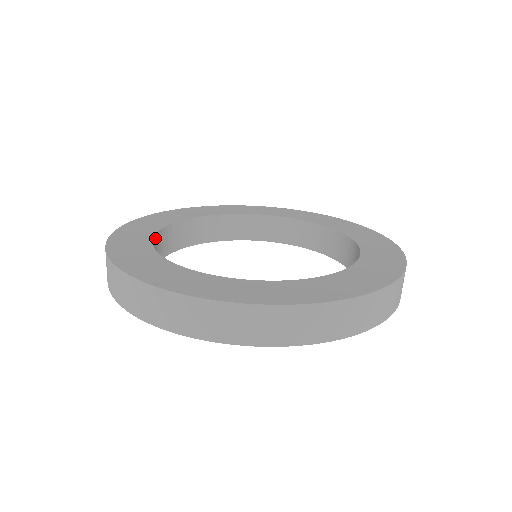
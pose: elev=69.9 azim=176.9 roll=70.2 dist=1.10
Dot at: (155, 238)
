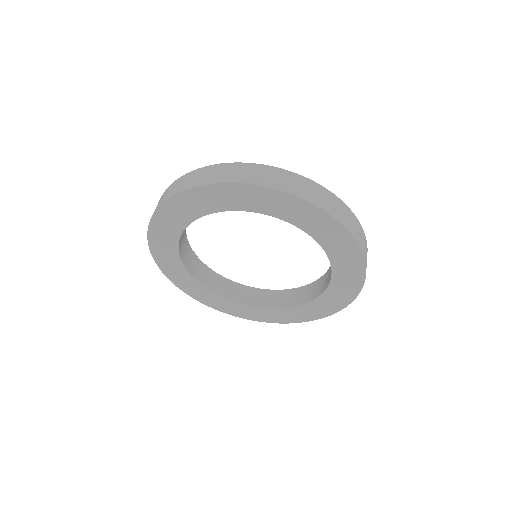
Dot at: occluded
